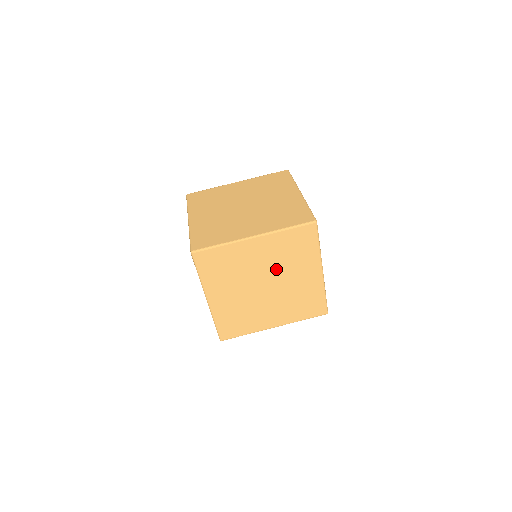
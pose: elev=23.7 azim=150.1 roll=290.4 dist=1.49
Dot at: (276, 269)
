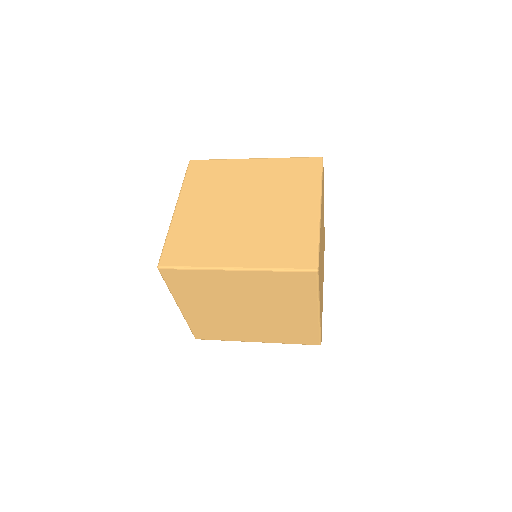
Dot at: (261, 300)
